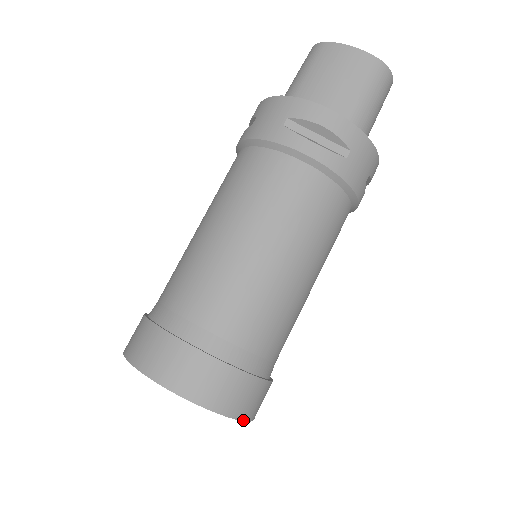
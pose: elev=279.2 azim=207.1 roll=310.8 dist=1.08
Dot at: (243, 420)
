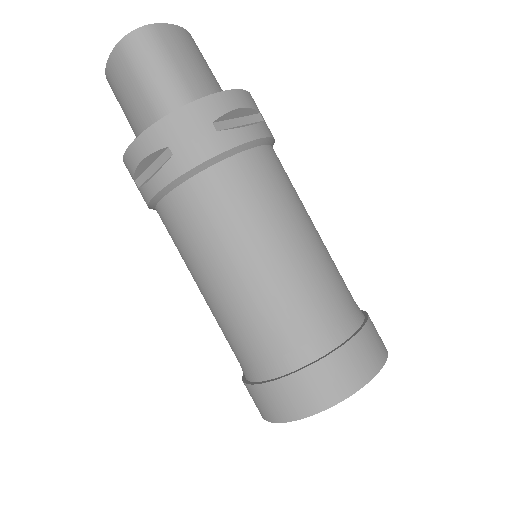
Dot at: (346, 398)
